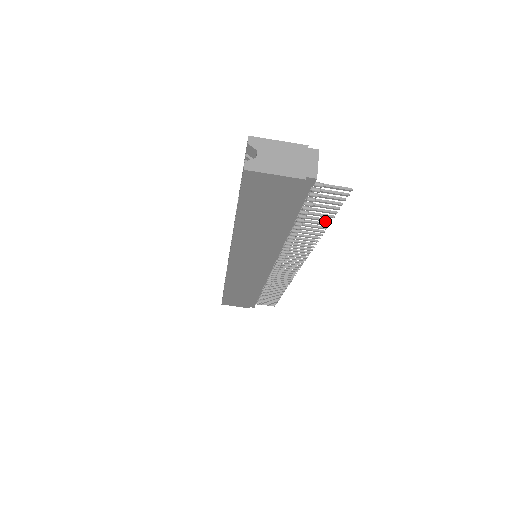
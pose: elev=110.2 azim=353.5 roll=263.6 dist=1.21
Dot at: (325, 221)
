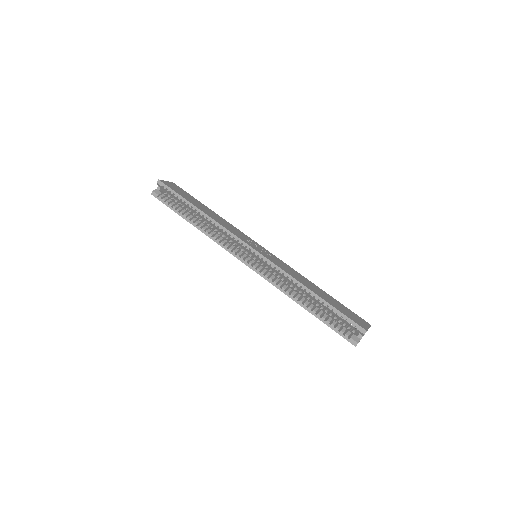
Dot at: occluded
